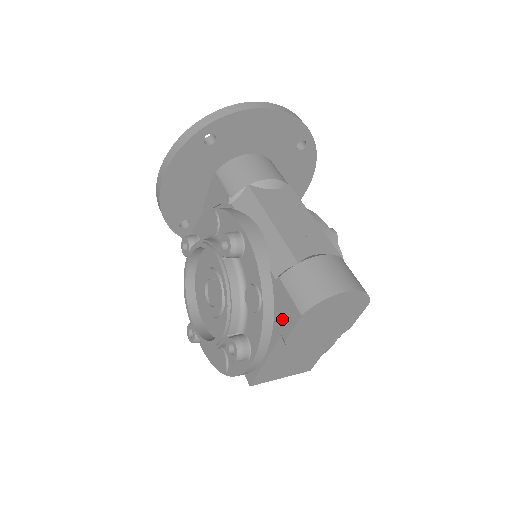
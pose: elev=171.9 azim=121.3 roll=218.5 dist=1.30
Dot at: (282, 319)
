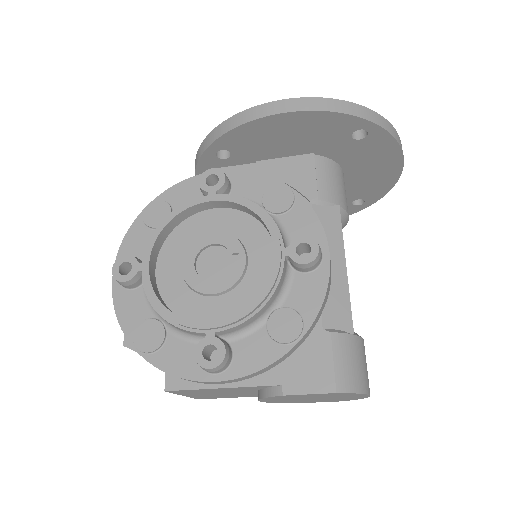
Dot at: (299, 372)
